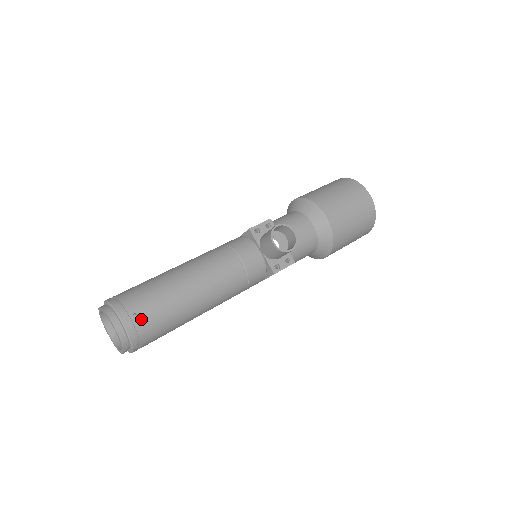
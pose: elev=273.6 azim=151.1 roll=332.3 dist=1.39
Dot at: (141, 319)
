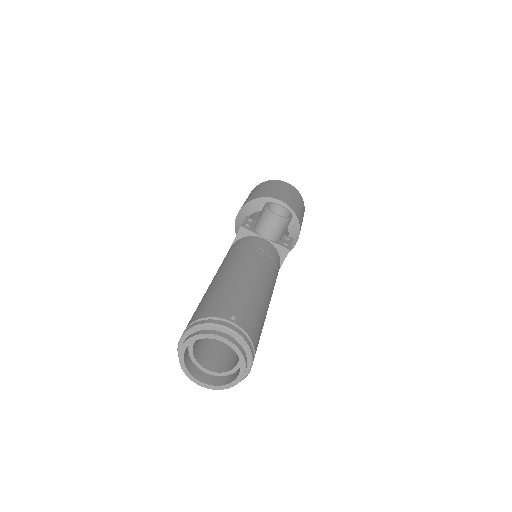
Dot at: (240, 319)
